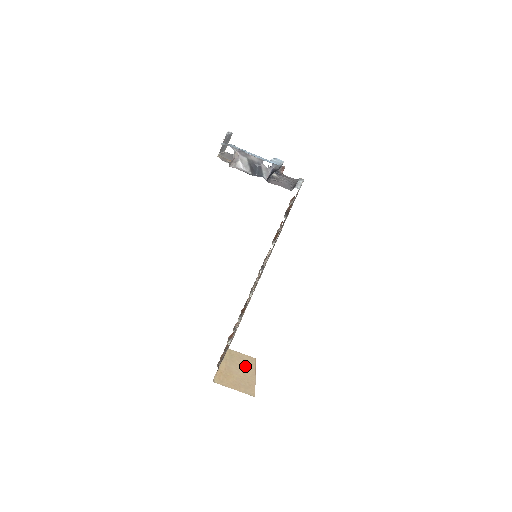
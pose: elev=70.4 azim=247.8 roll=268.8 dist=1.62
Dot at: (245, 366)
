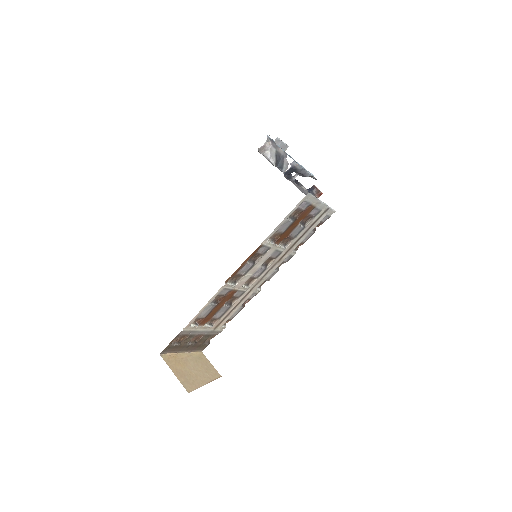
Dot at: (204, 372)
